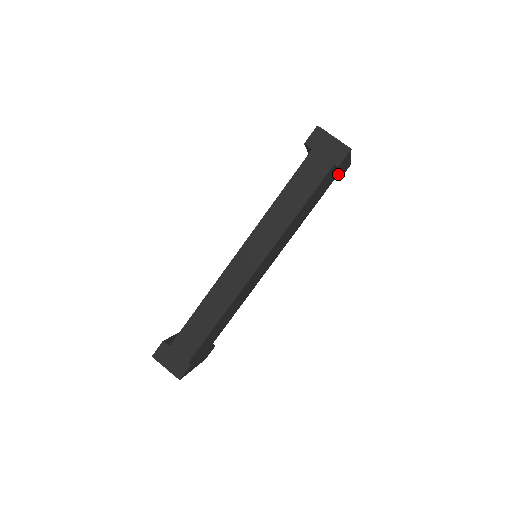
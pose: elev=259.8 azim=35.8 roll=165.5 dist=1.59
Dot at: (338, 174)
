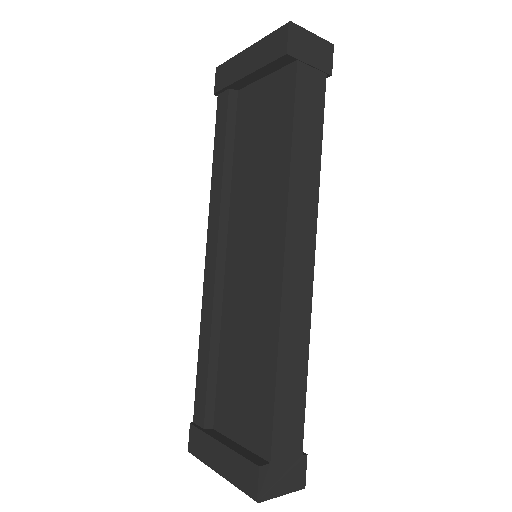
Dot at: occluded
